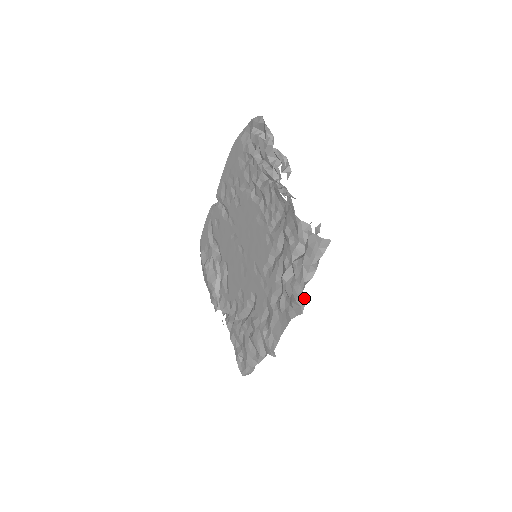
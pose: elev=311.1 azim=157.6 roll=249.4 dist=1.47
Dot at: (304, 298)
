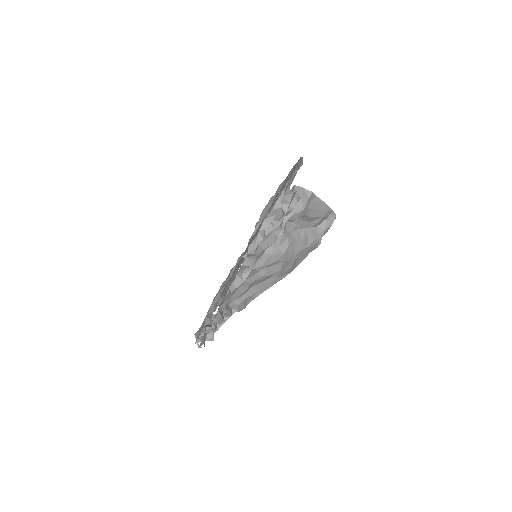
Dot at: (206, 337)
